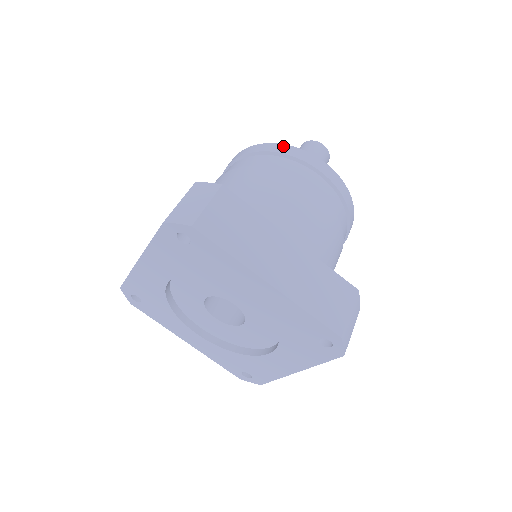
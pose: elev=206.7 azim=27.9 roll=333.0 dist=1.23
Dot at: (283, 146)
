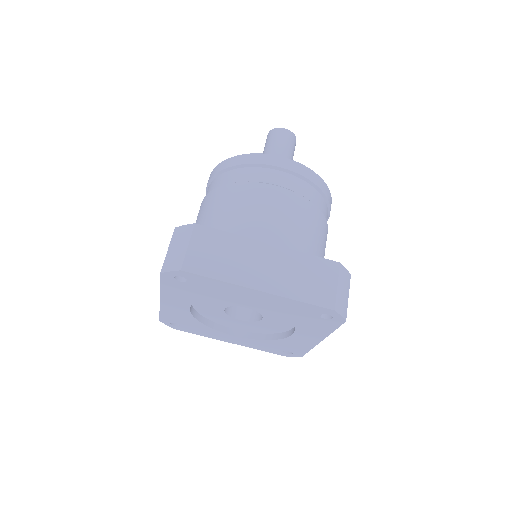
Dot at: (242, 157)
